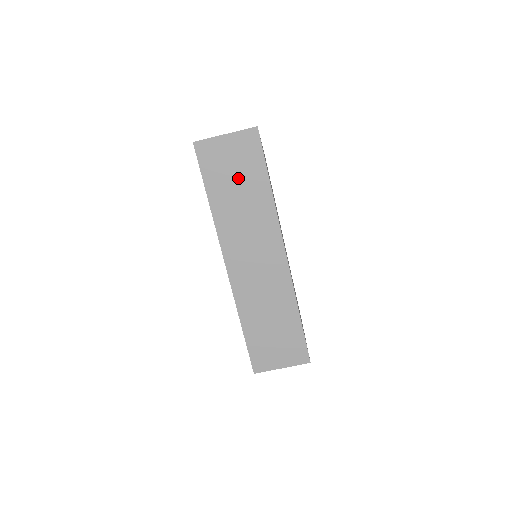
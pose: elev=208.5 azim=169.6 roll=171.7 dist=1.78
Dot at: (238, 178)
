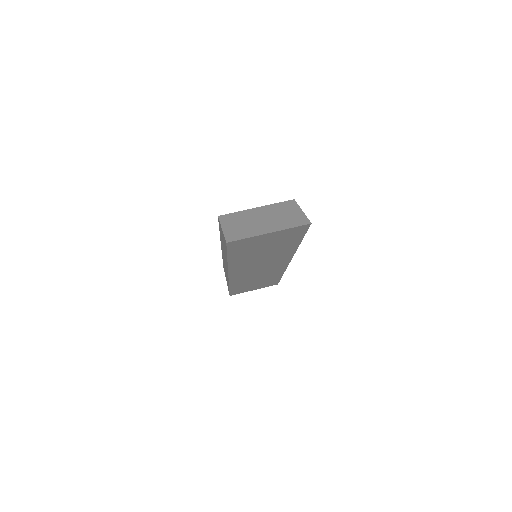
Dot at: (268, 247)
